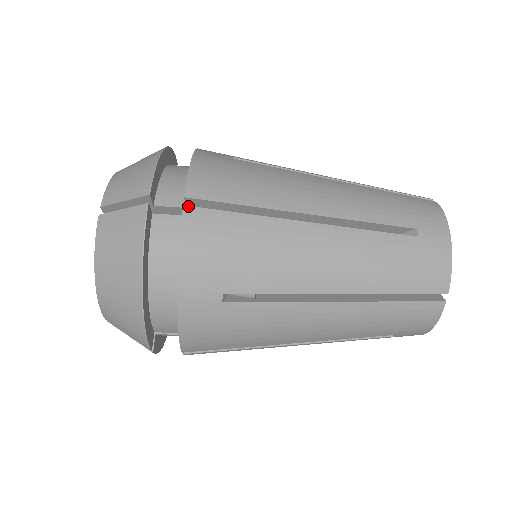
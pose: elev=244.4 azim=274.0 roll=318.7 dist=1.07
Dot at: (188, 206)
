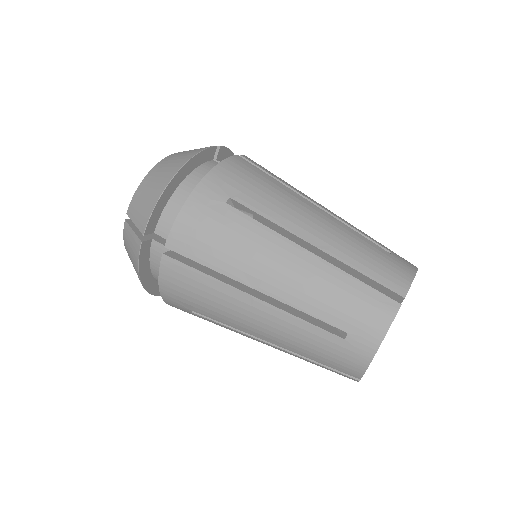
Dot at: (240, 156)
